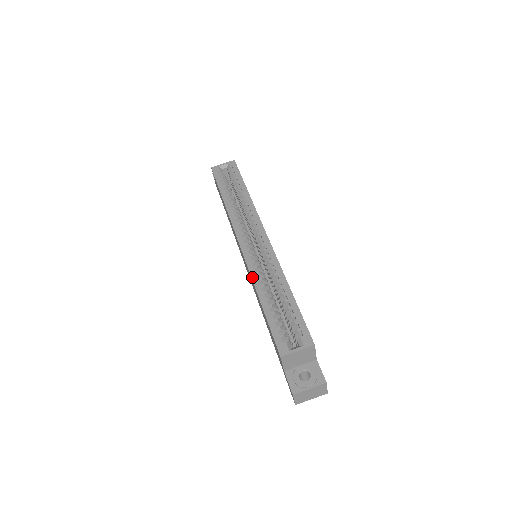
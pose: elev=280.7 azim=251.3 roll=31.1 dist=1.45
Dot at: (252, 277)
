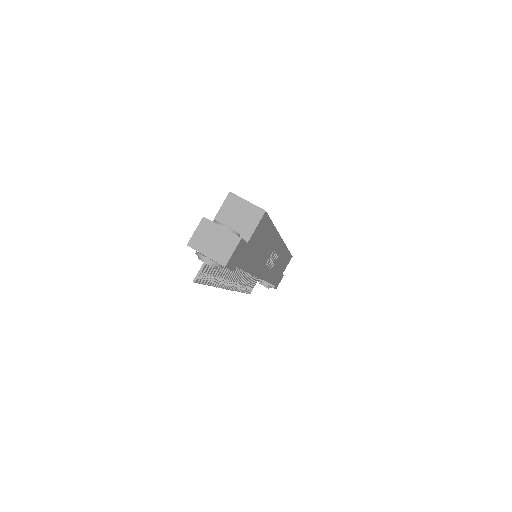
Dot at: occluded
